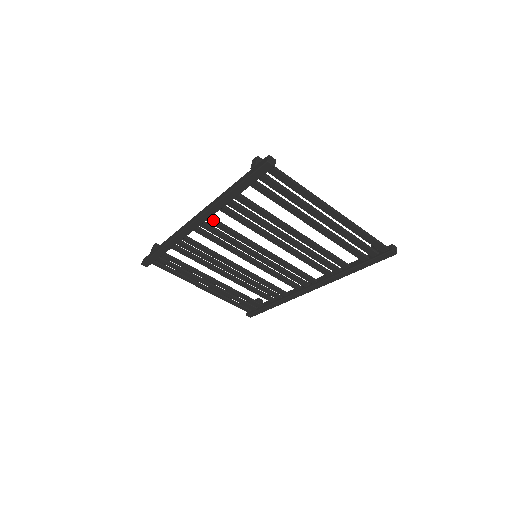
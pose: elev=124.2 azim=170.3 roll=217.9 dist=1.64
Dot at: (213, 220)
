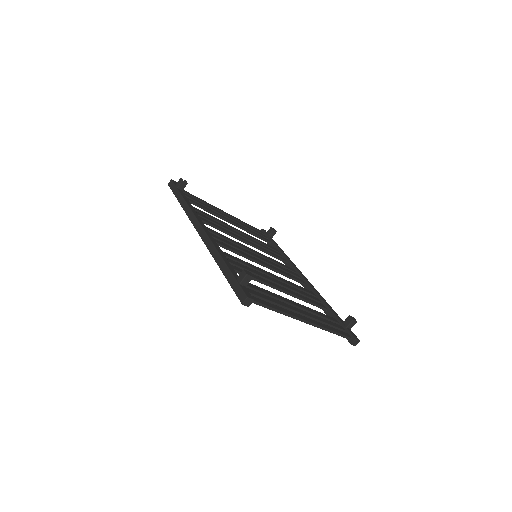
Dot at: occluded
